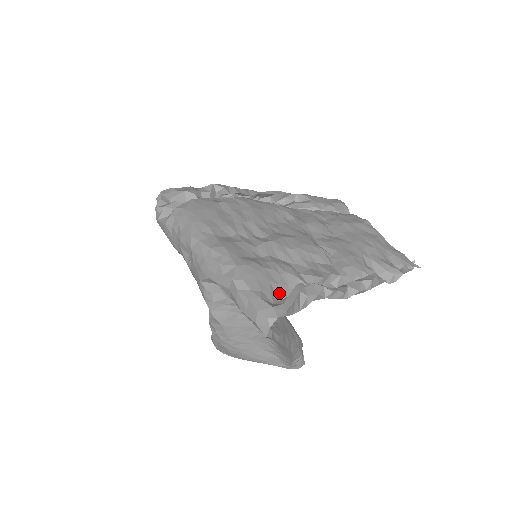
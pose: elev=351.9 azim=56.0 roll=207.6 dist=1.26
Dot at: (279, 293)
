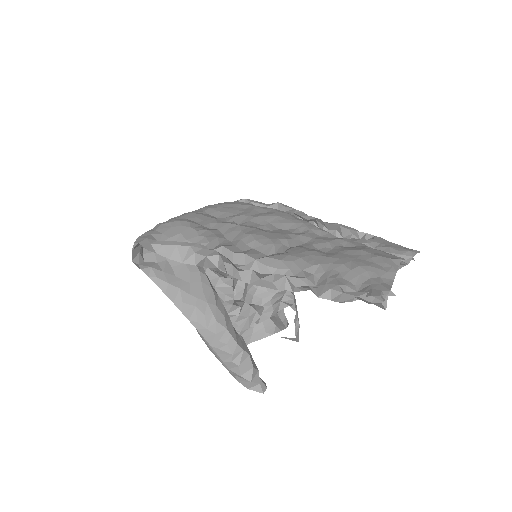
Dot at: occluded
